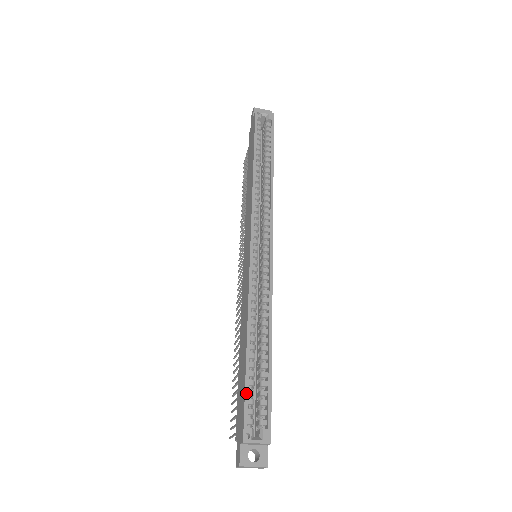
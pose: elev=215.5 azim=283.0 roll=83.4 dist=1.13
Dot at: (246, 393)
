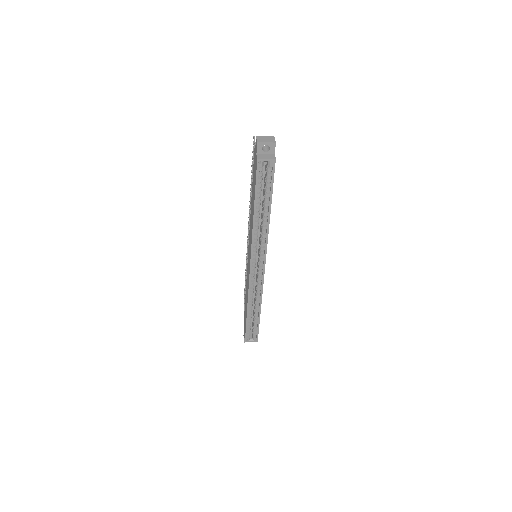
Dot at: (246, 329)
